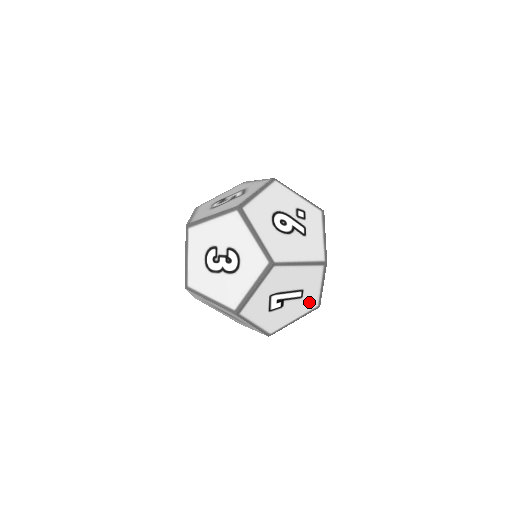
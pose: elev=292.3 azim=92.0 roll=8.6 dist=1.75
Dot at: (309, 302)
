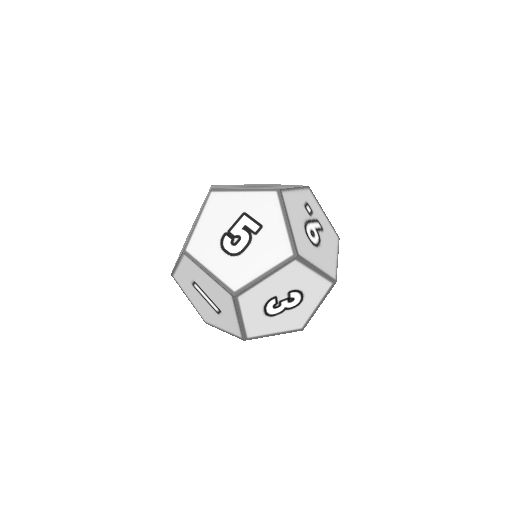
Dot at: occluded
